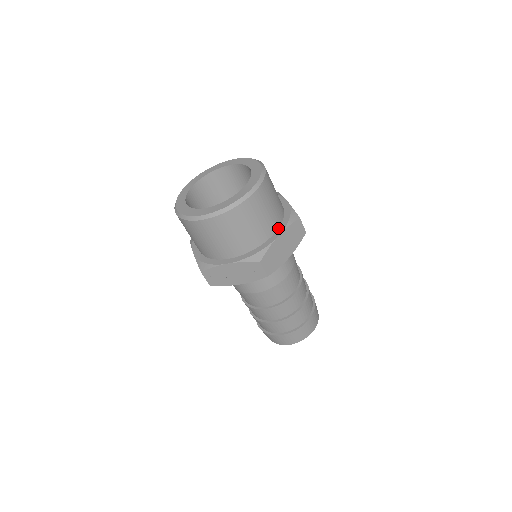
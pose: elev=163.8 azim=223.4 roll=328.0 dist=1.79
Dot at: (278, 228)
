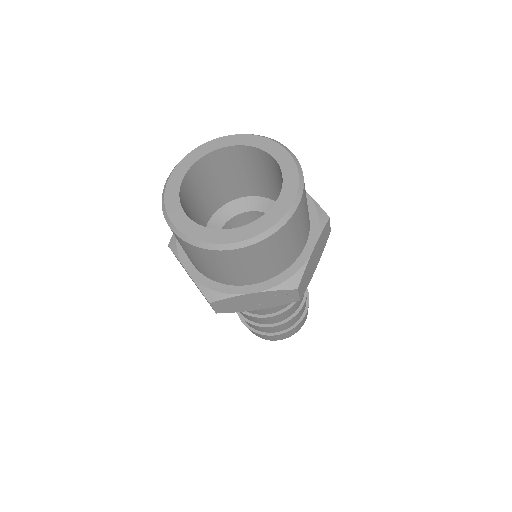
Dot at: (308, 236)
